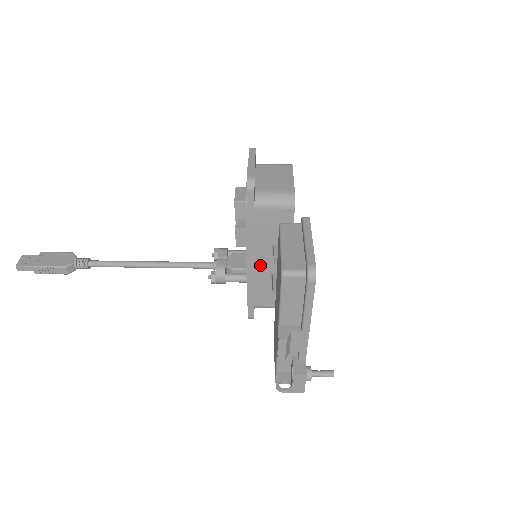
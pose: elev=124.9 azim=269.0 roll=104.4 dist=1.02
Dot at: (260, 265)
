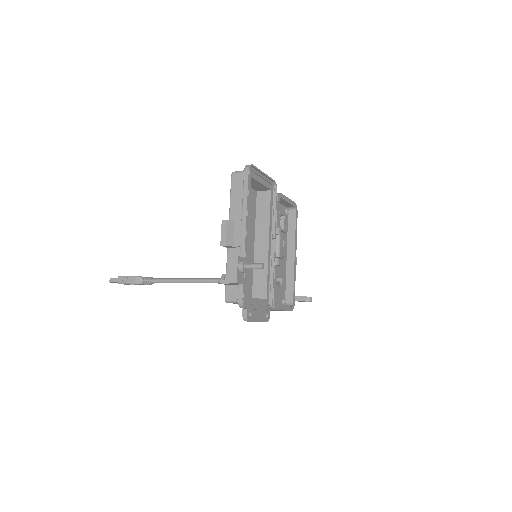
Dot at: occluded
